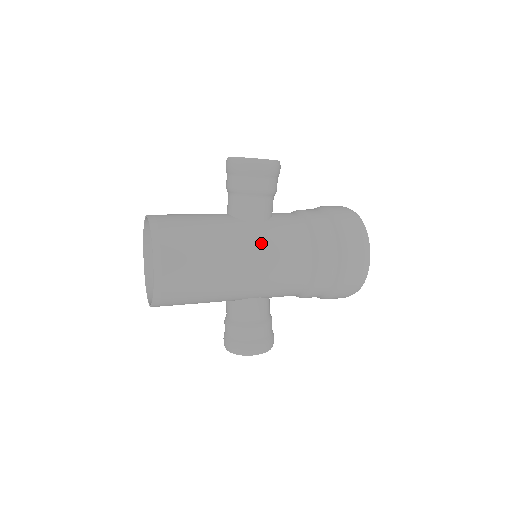
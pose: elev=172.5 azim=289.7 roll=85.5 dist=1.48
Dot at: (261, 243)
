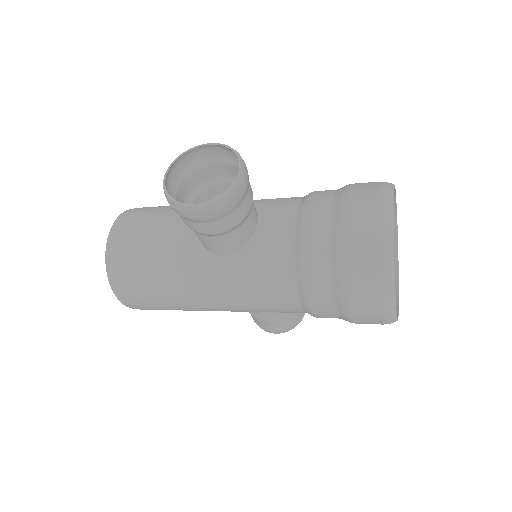
Dot at: (227, 287)
